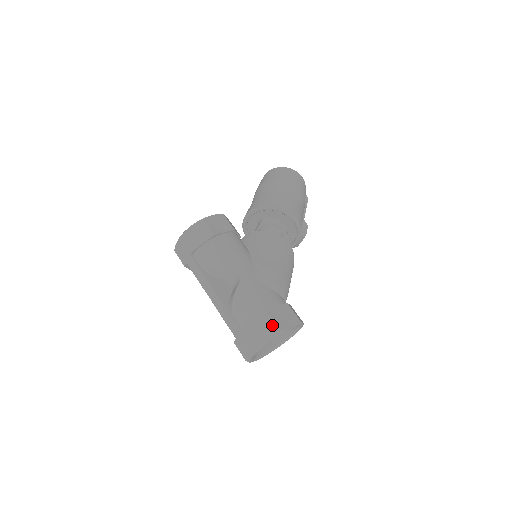
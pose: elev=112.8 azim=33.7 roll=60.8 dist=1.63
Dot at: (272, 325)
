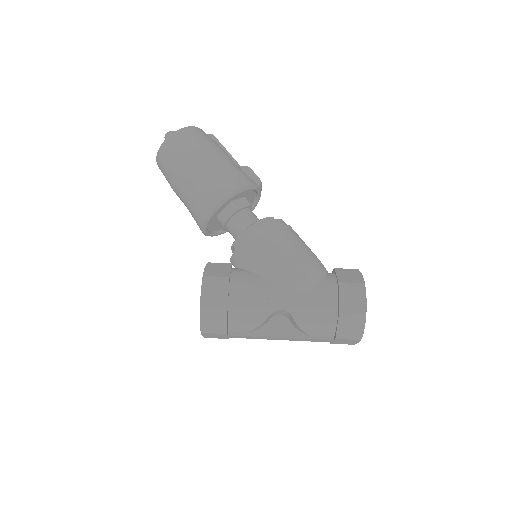
Dot at: (354, 317)
